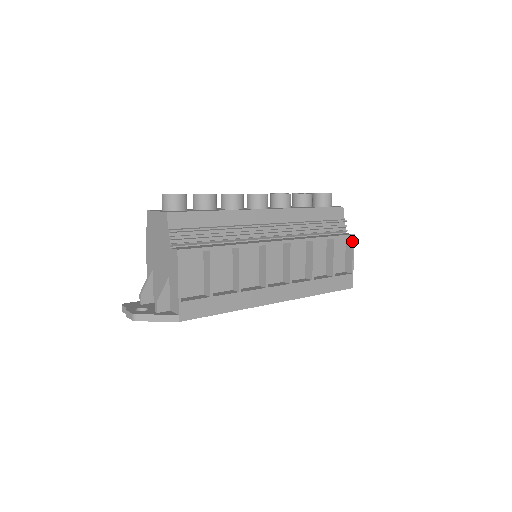
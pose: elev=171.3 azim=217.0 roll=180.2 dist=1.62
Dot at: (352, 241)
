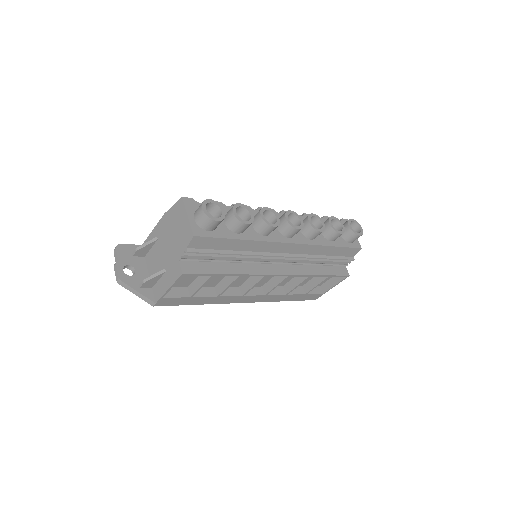
Dot at: (343, 278)
